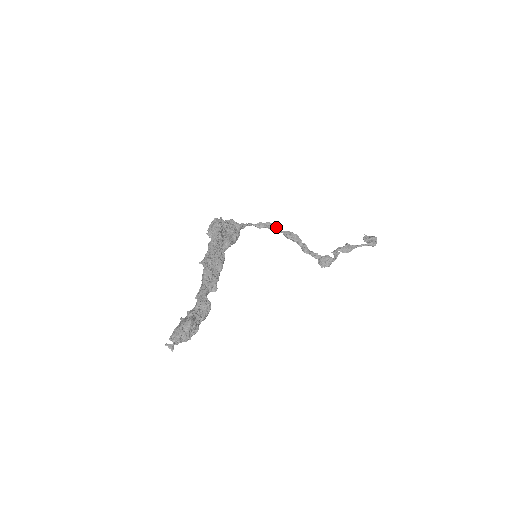
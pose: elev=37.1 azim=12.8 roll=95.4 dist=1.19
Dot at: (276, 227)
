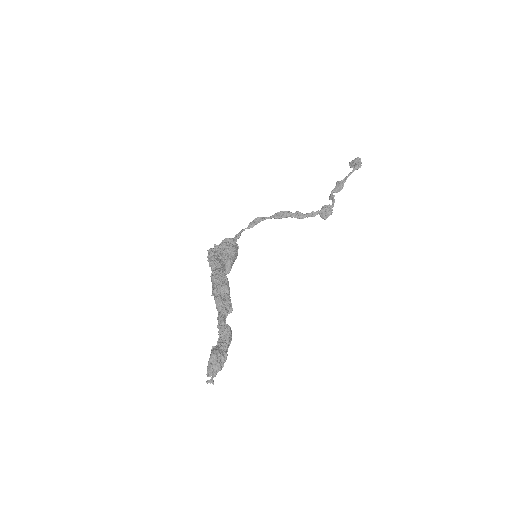
Dot at: (264, 217)
